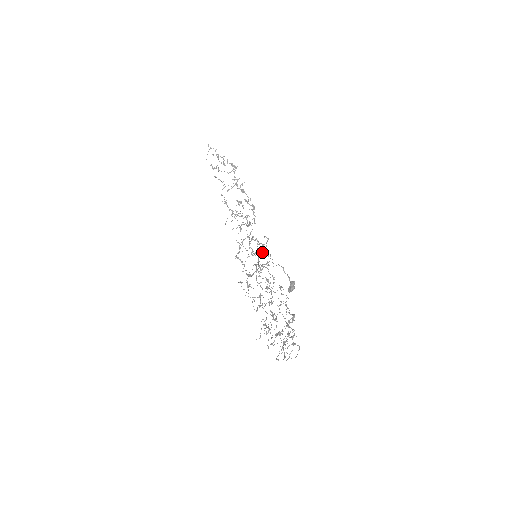
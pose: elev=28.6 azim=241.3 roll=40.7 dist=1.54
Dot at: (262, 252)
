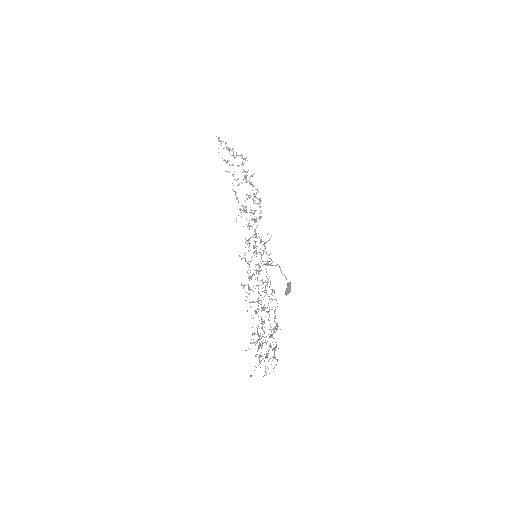
Dot at: (263, 251)
